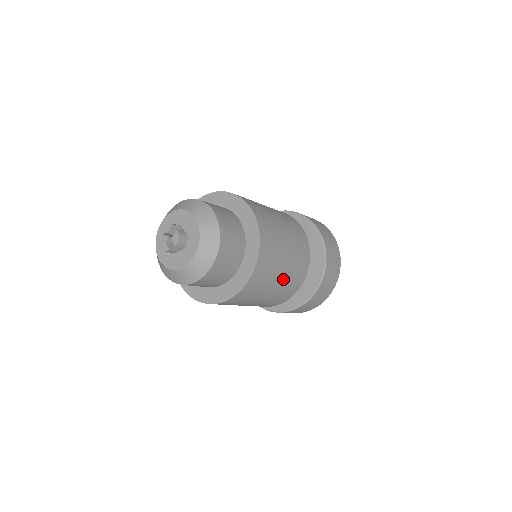
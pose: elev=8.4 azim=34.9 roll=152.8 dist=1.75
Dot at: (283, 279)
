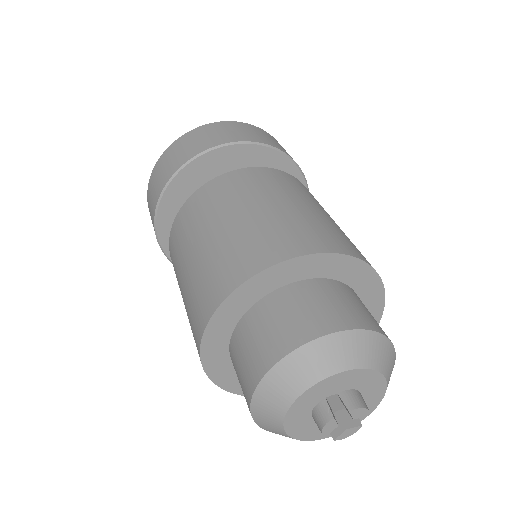
Dot at: occluded
